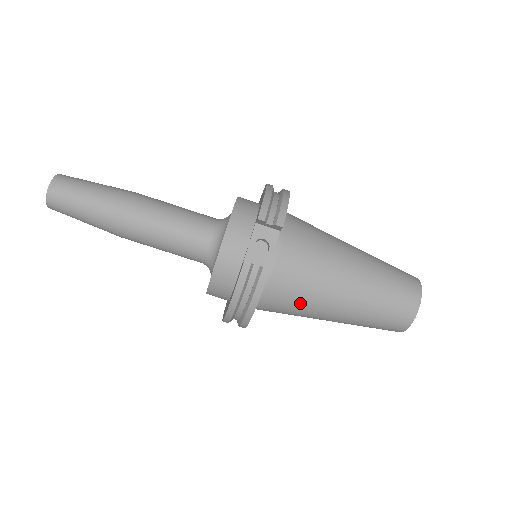
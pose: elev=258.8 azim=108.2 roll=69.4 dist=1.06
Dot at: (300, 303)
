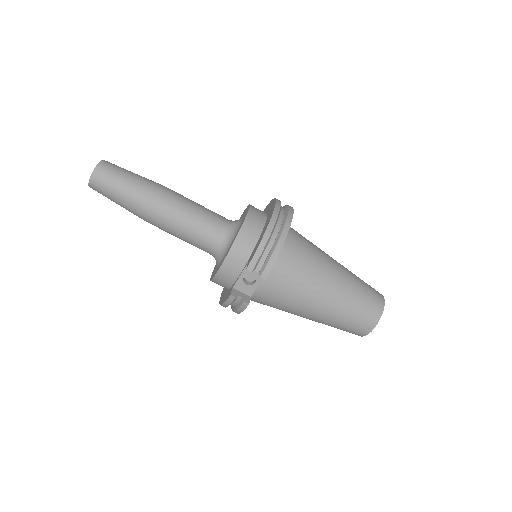
Dot at: occluded
